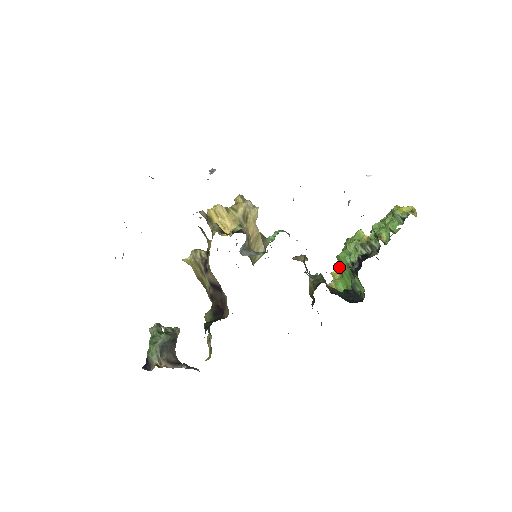
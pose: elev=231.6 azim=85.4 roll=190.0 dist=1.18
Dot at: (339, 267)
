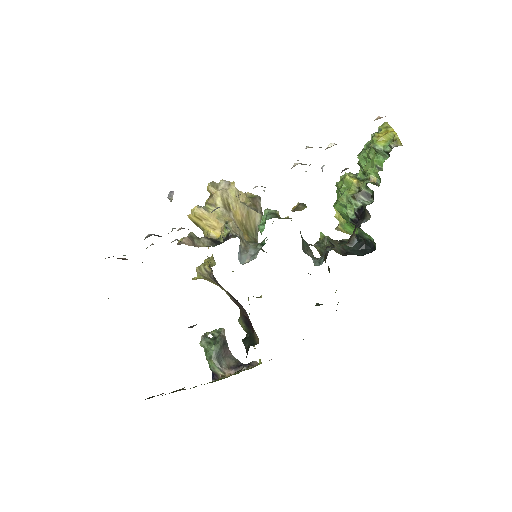
Dot at: occluded
